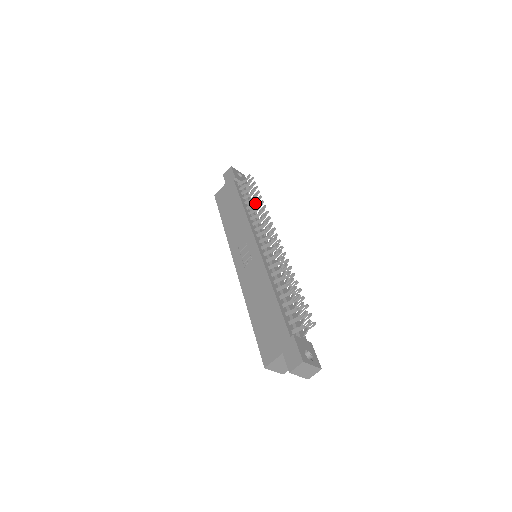
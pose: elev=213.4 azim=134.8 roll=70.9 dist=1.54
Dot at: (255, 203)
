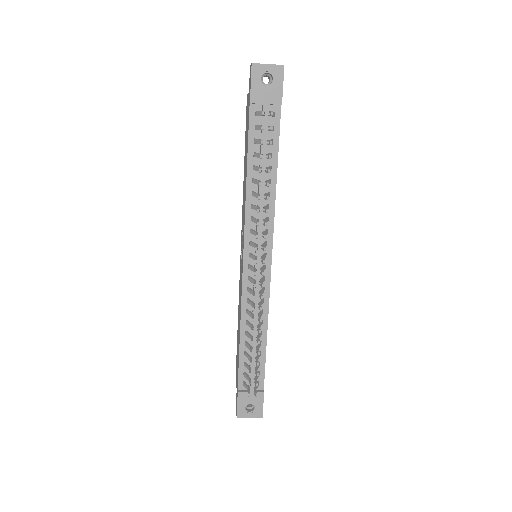
Dot at: occluded
